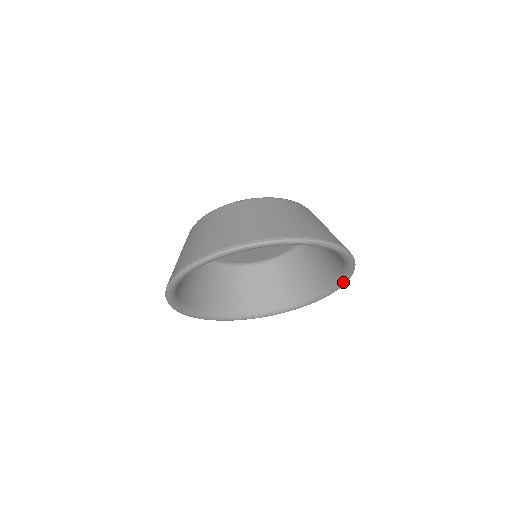
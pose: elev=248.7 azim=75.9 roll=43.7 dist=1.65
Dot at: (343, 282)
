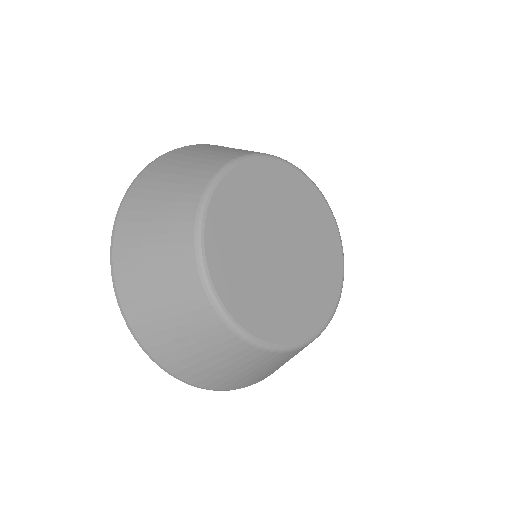
Dot at: occluded
